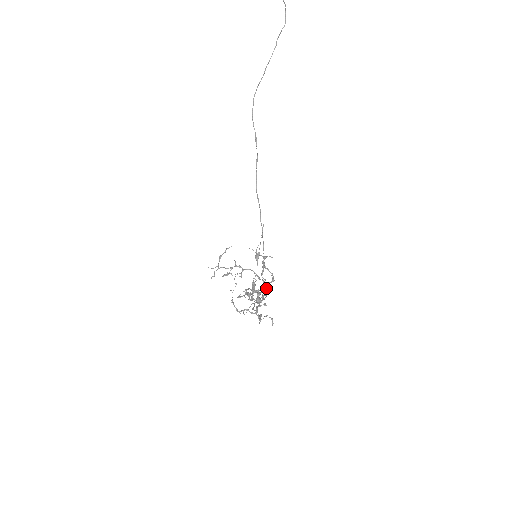
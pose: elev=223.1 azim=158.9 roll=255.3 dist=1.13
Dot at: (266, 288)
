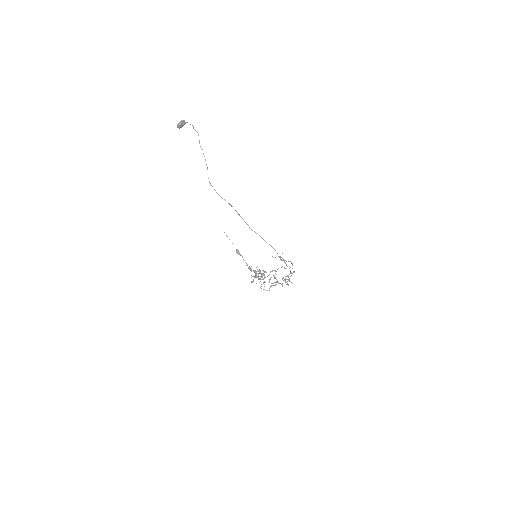
Dot at: occluded
